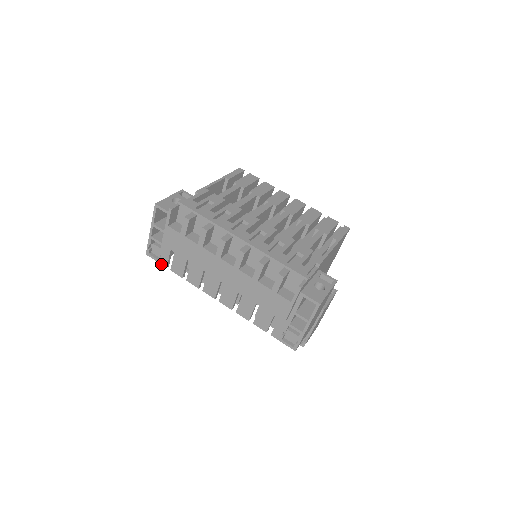
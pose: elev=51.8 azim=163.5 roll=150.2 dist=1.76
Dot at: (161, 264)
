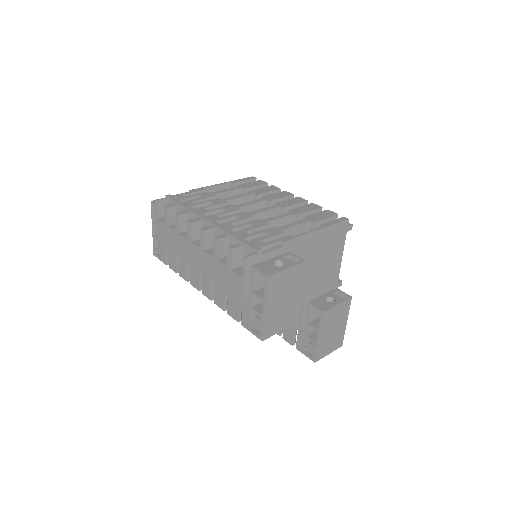
Dot at: (163, 262)
